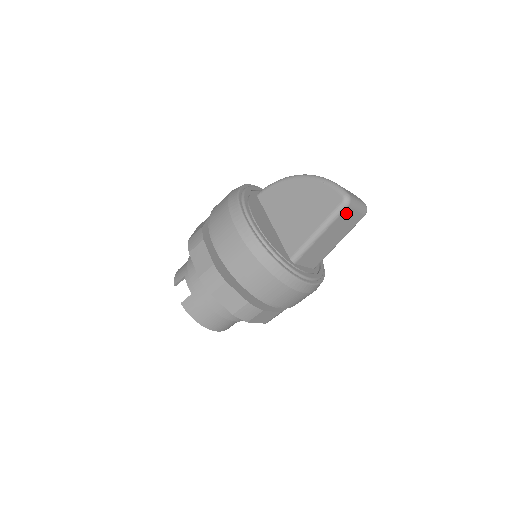
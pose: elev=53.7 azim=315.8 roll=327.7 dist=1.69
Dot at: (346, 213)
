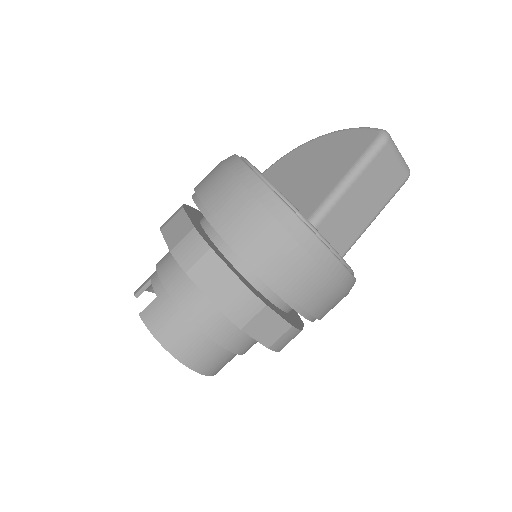
Dot at: (384, 156)
